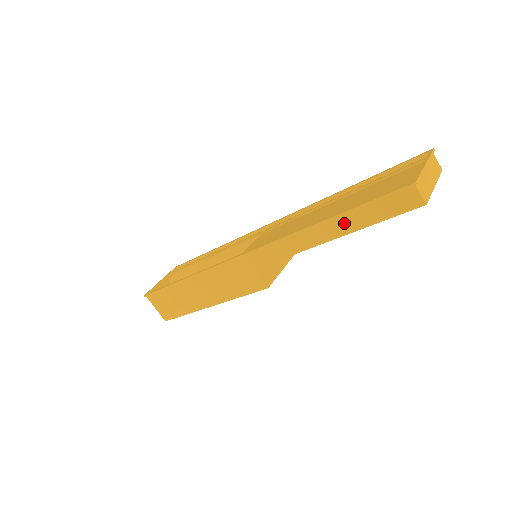
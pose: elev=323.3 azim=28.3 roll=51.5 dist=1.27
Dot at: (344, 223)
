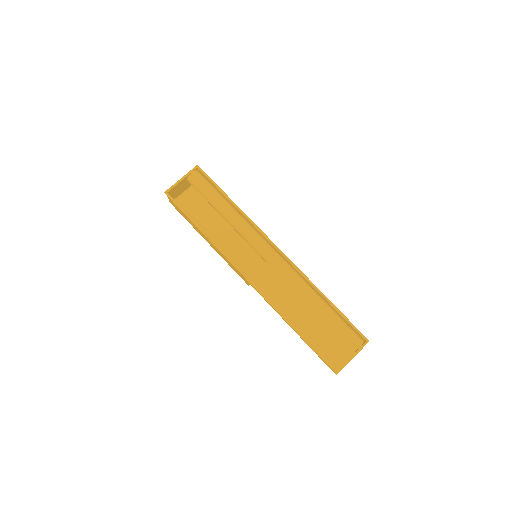
Dot at: occluded
